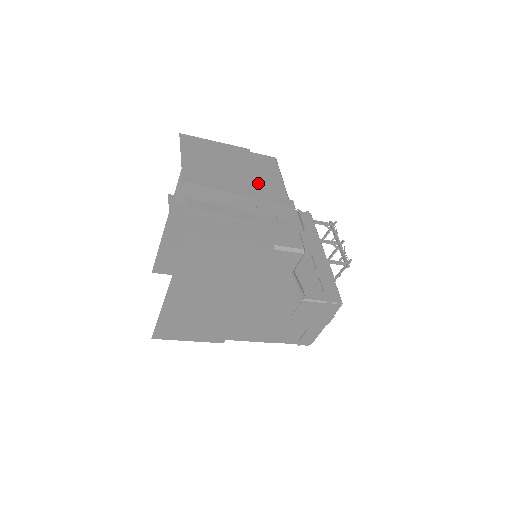
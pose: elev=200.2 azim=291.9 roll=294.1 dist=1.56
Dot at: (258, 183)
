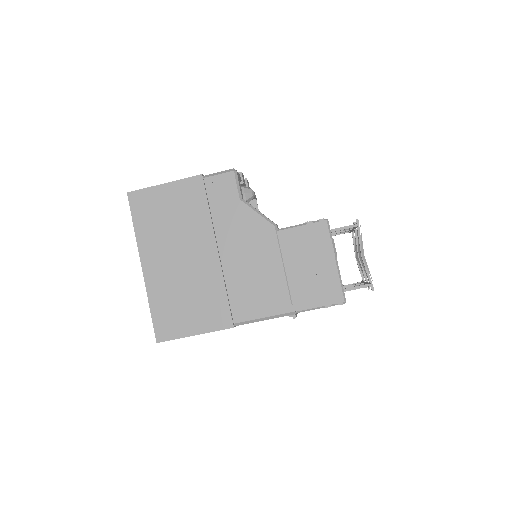
Dot at: occluded
